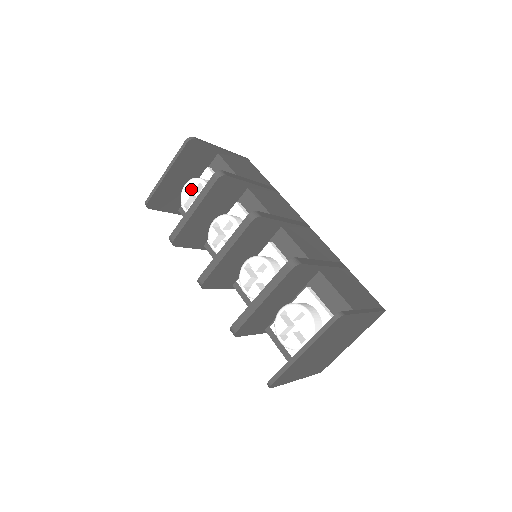
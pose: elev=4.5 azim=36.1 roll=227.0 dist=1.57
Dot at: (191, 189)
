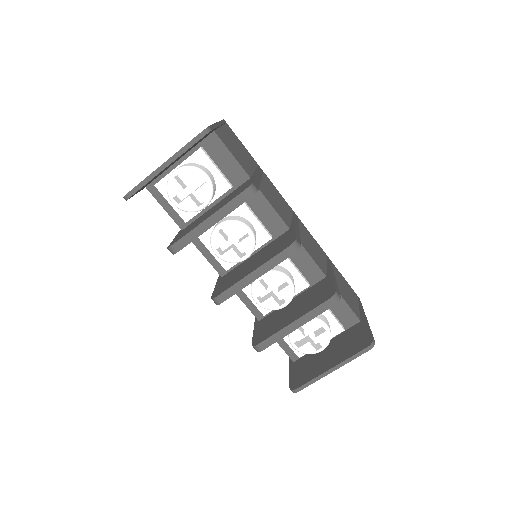
Dot at: occluded
